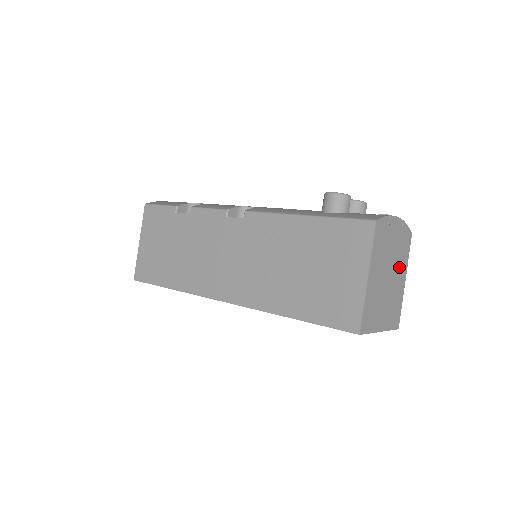
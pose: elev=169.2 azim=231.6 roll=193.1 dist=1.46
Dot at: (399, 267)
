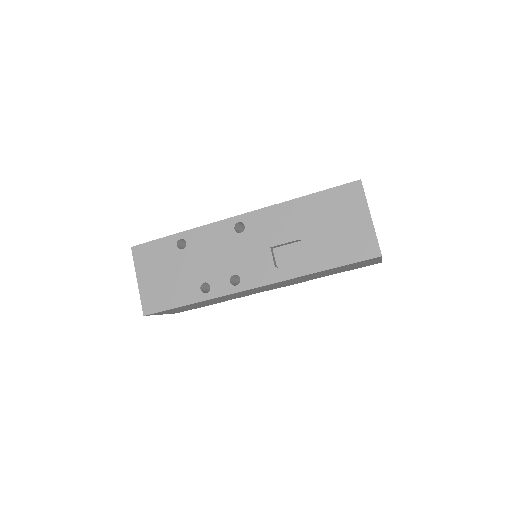
Dot at: occluded
